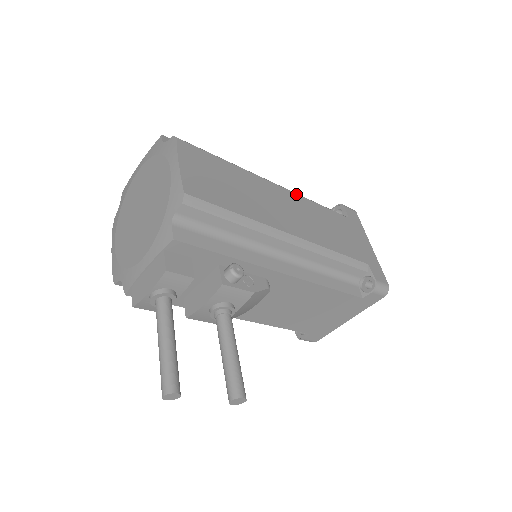
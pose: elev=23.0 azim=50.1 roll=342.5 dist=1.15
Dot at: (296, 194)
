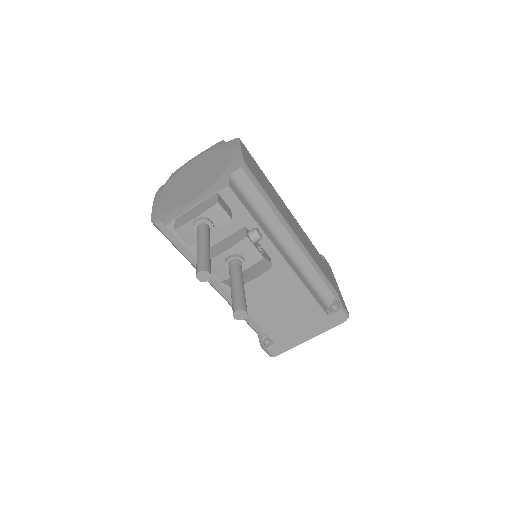
Dot at: (298, 223)
